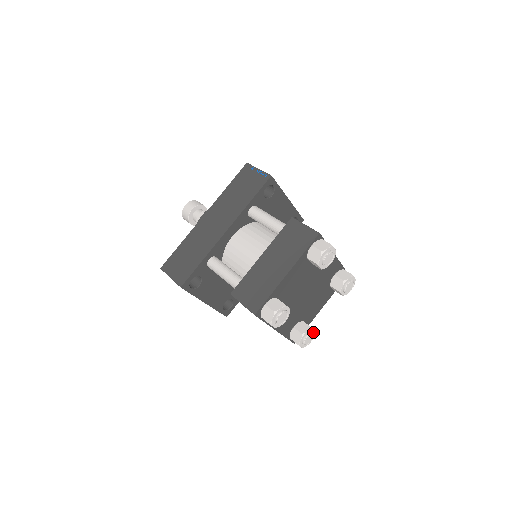
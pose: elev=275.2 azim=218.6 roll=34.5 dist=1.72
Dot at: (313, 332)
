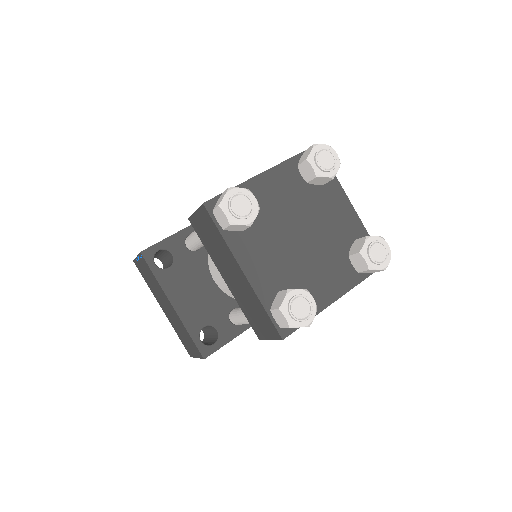
Dot at: (311, 303)
